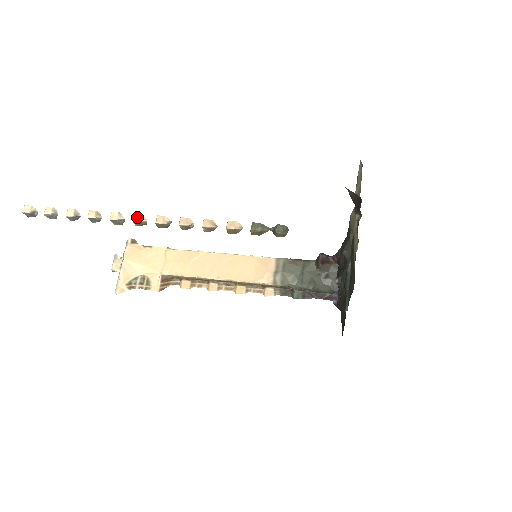
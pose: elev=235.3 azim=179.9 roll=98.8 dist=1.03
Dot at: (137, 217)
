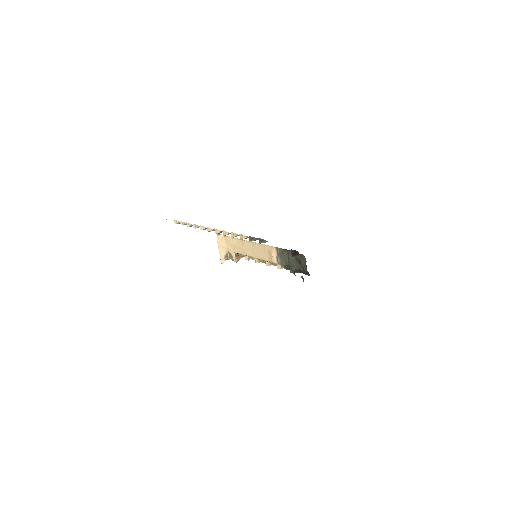
Dot at: (208, 229)
